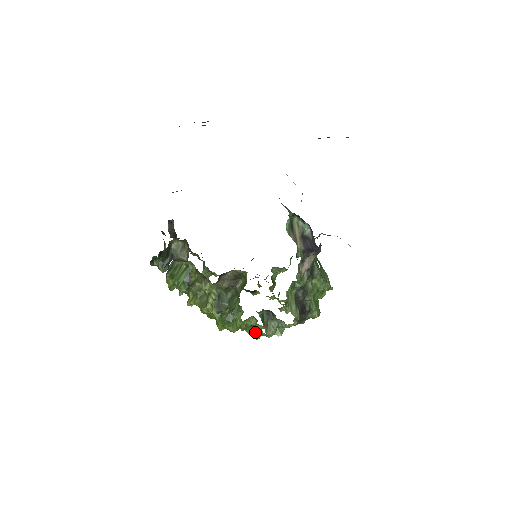
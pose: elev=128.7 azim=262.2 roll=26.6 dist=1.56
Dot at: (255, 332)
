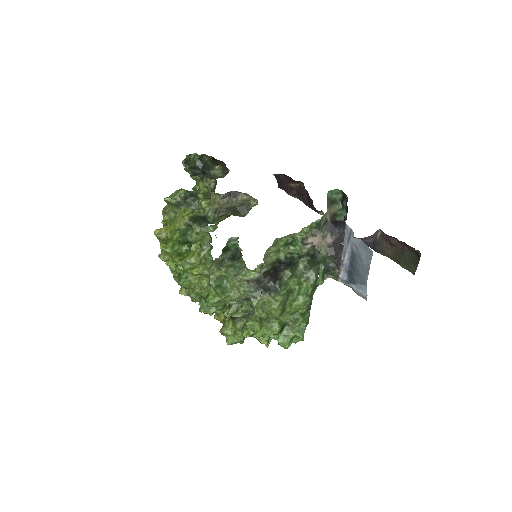
Dot at: (200, 263)
